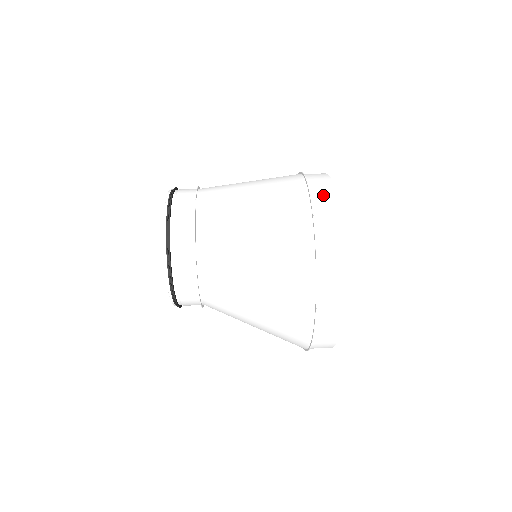
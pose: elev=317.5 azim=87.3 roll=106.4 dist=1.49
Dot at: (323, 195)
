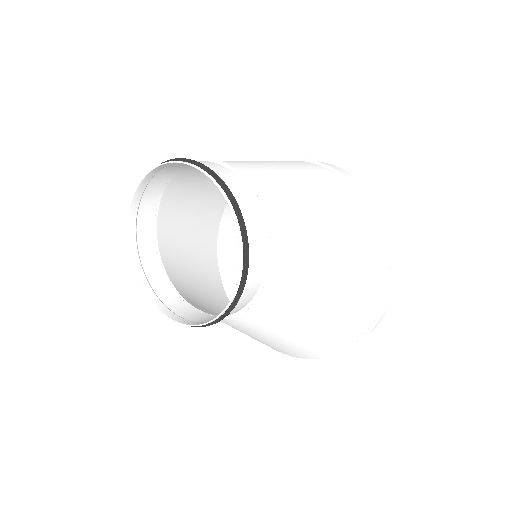
Dot at: occluded
